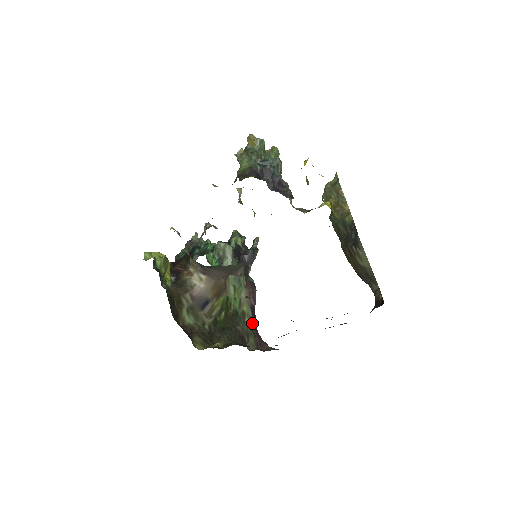
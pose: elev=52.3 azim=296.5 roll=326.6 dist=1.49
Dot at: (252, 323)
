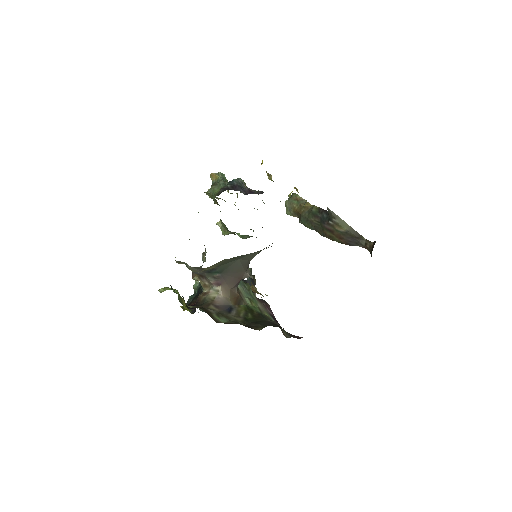
Dot at: occluded
